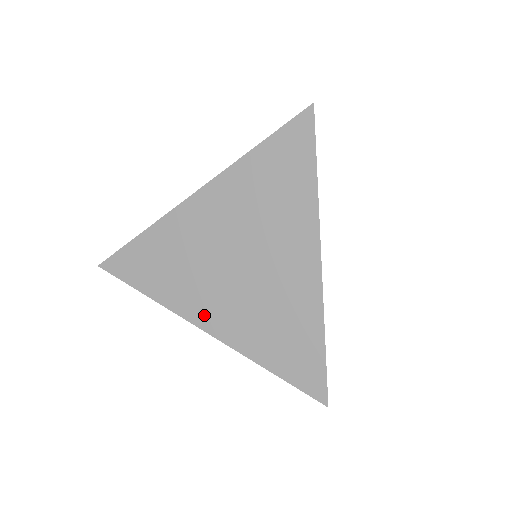
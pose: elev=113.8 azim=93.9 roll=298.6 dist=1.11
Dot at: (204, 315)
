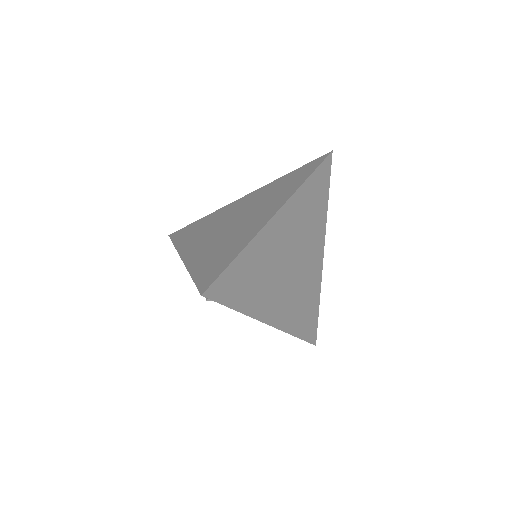
Dot at: (190, 250)
